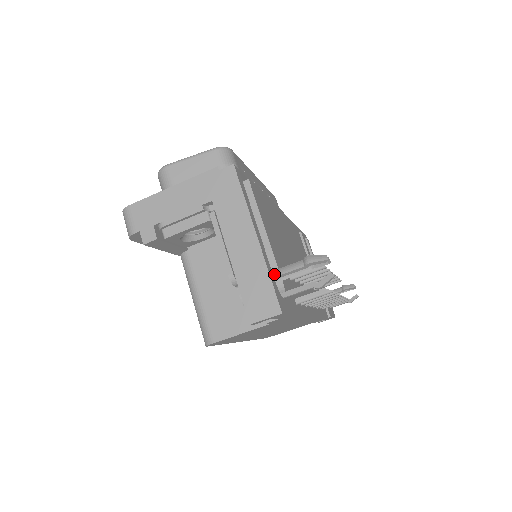
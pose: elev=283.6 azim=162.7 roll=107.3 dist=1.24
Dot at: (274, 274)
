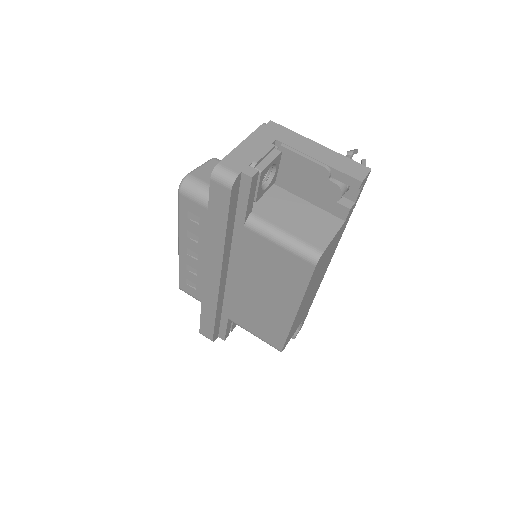
Dot at: occluded
